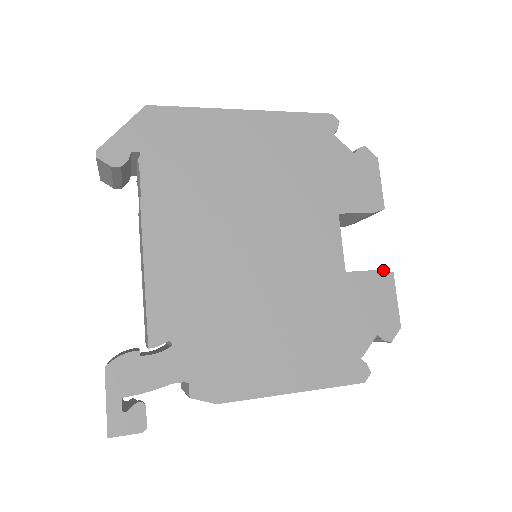
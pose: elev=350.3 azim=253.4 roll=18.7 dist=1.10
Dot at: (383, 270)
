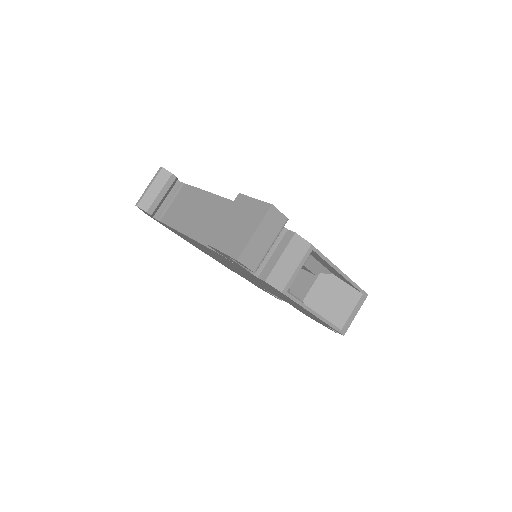
Dot at: occluded
